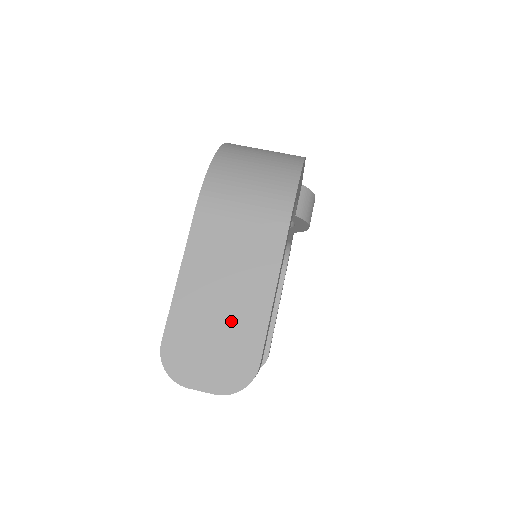
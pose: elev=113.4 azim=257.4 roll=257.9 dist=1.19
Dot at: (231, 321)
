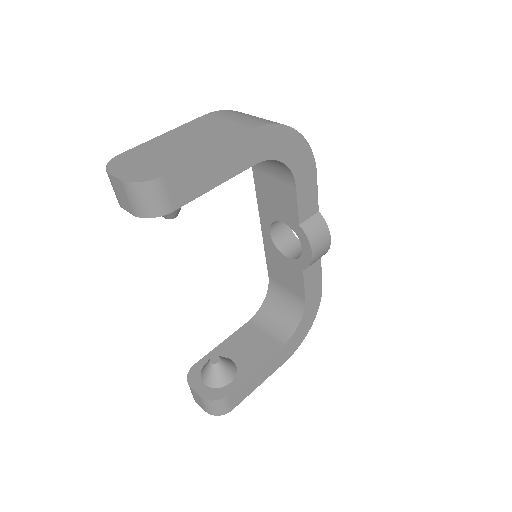
Dot at: (170, 155)
